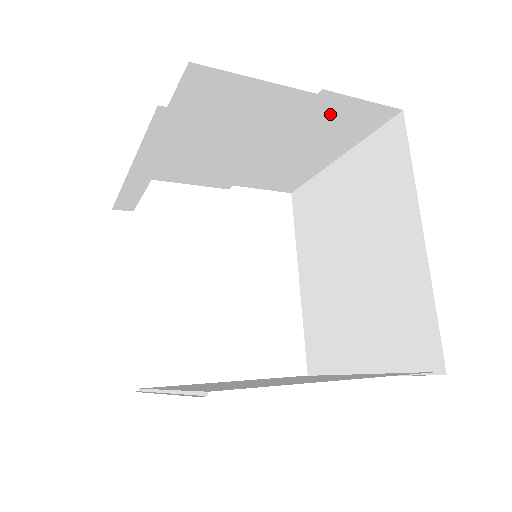
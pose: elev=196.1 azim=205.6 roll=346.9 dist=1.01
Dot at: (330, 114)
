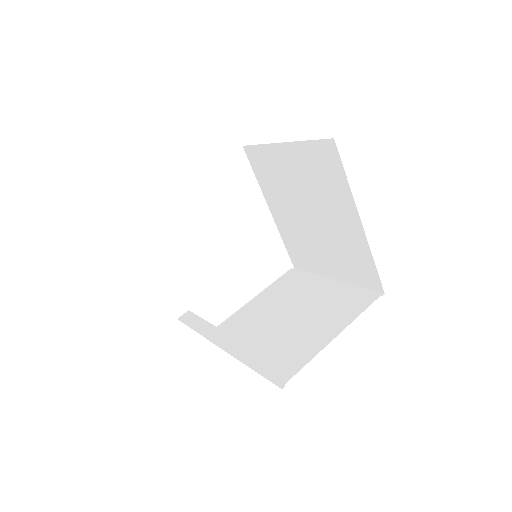
Dot at: occluded
